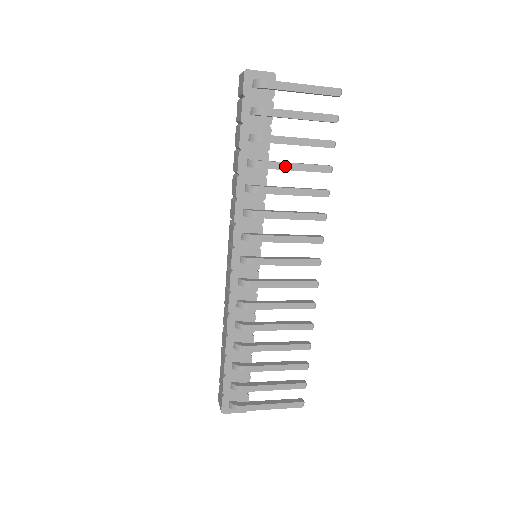
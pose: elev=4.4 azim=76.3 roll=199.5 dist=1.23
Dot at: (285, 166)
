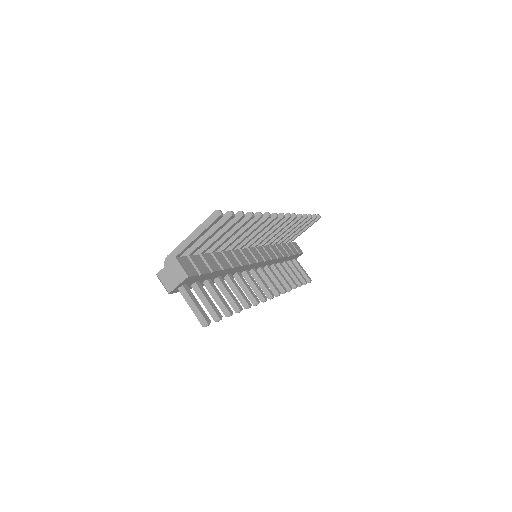
Dot at: occluded
